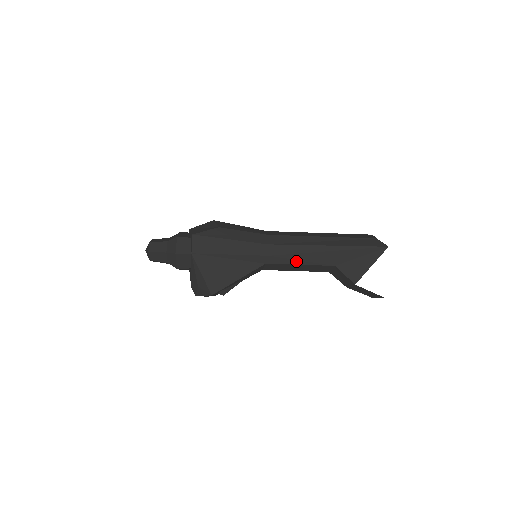
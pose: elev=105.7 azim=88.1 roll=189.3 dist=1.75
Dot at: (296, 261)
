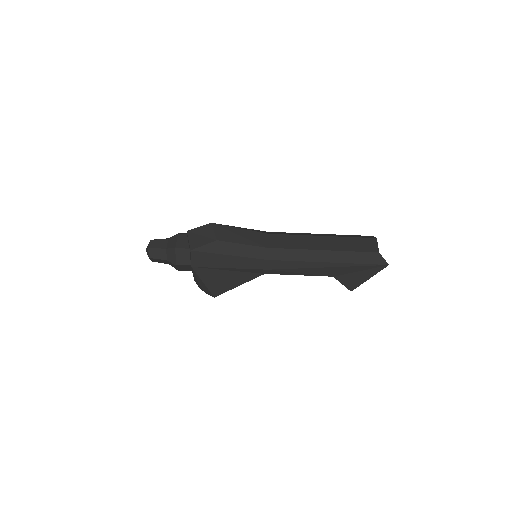
Dot at: (295, 273)
